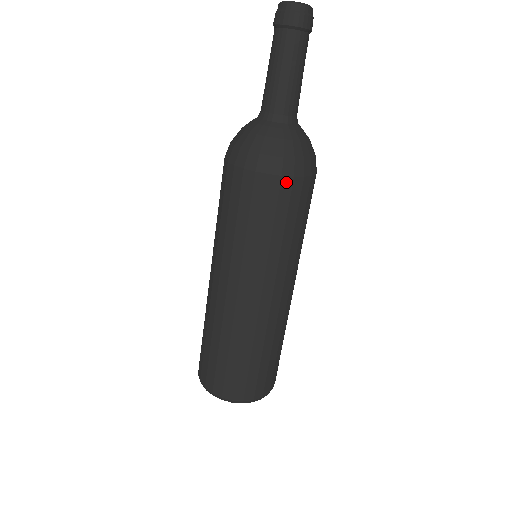
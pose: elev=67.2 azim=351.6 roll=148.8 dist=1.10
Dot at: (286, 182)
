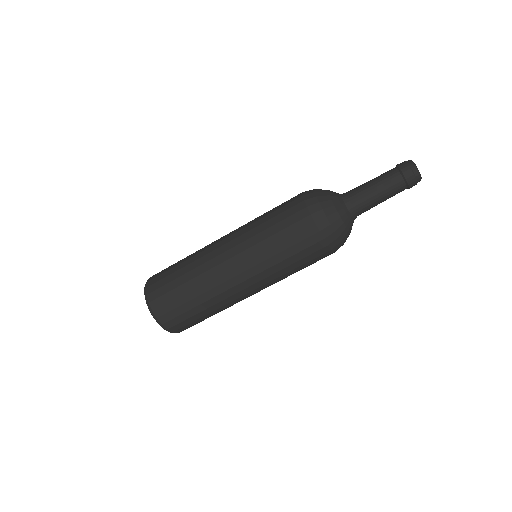
Dot at: (329, 253)
